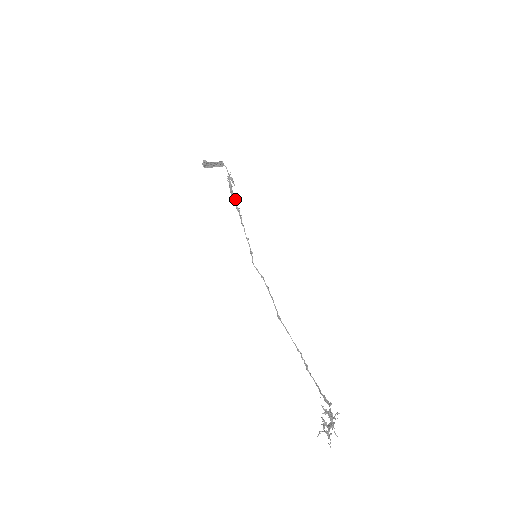
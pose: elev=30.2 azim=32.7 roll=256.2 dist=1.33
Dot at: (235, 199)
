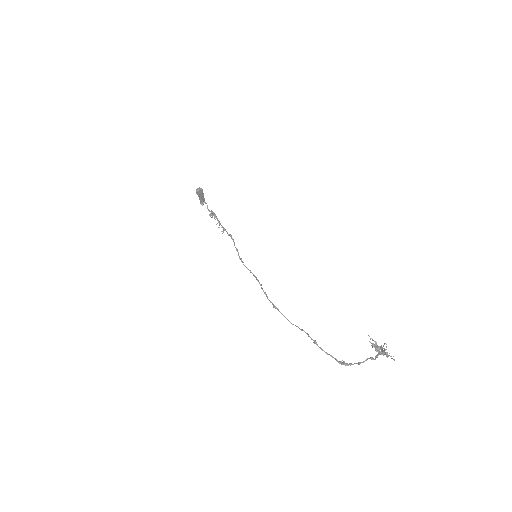
Dot at: occluded
